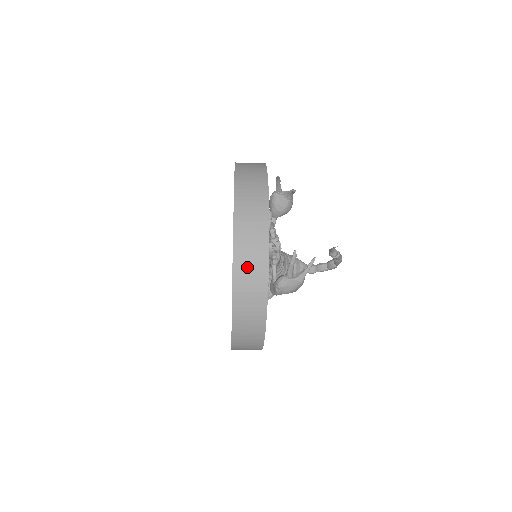
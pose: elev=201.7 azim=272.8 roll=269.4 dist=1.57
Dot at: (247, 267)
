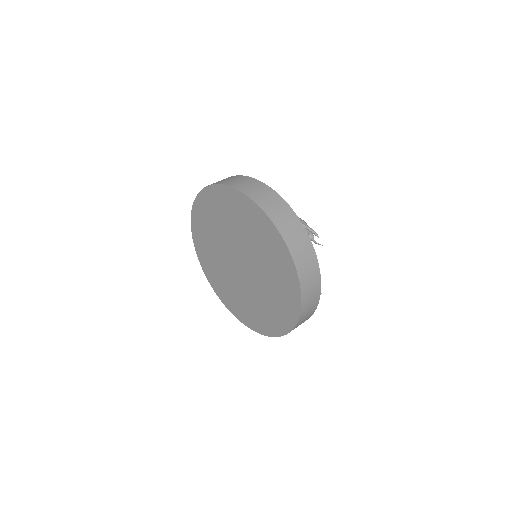
Dot at: occluded
